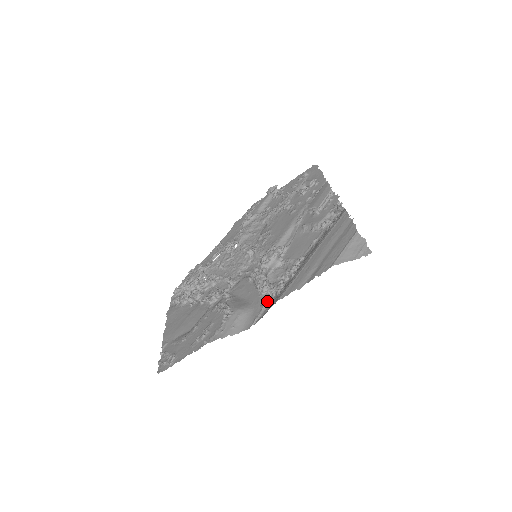
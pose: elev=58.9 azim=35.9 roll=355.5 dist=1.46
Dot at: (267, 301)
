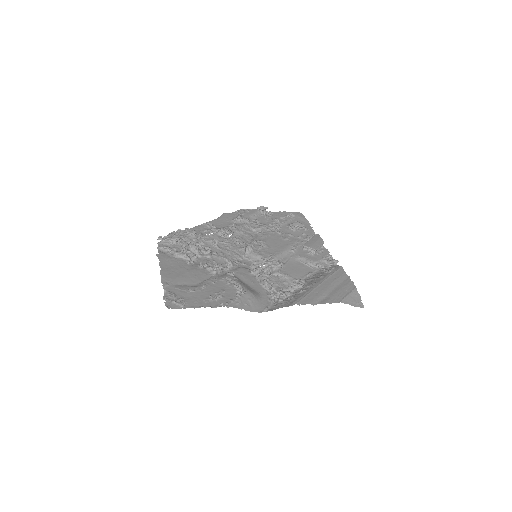
Dot at: (274, 299)
